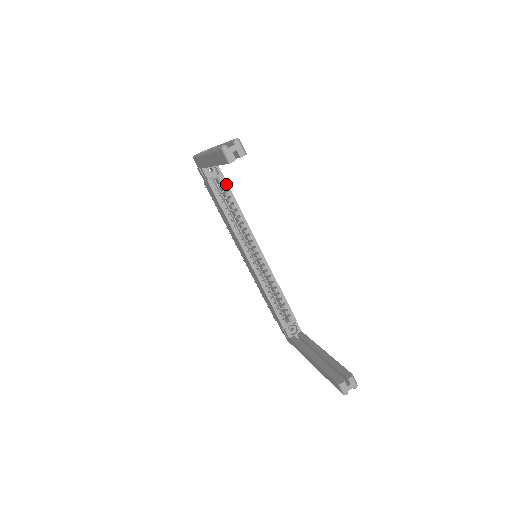
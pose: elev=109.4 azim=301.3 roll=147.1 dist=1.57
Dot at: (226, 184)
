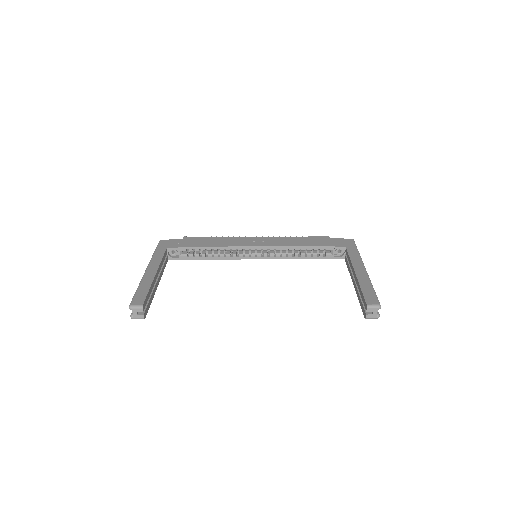
Dot at: (188, 248)
